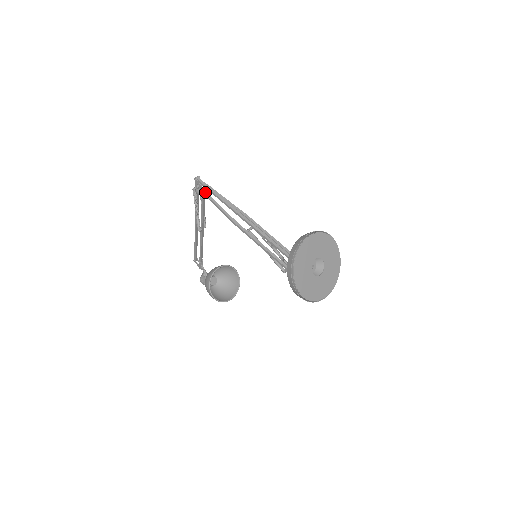
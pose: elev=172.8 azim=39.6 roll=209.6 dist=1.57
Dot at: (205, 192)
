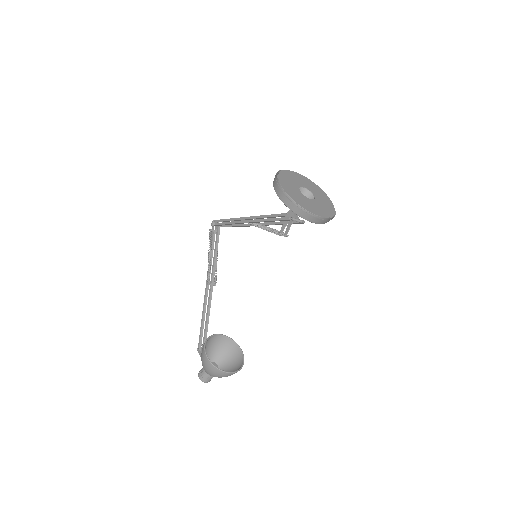
Dot at: (219, 223)
